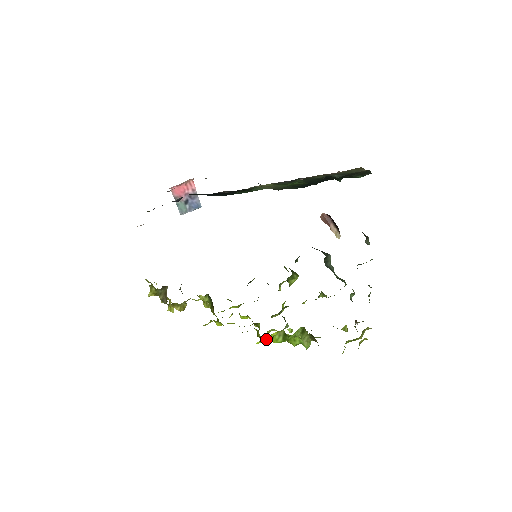
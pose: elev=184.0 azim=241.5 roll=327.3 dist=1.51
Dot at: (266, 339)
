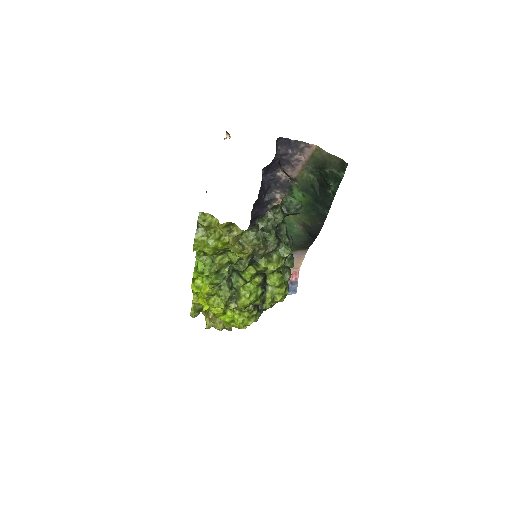
Dot at: (202, 290)
